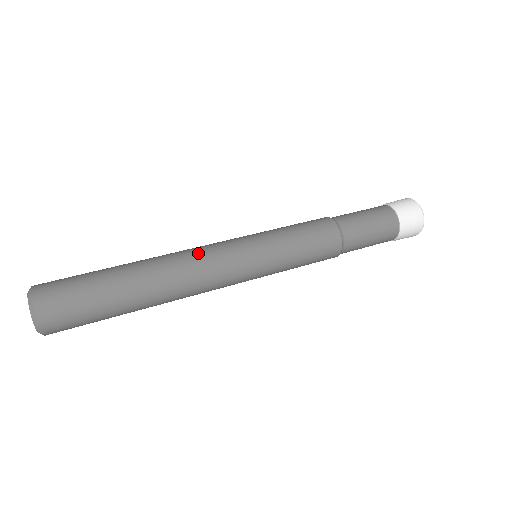
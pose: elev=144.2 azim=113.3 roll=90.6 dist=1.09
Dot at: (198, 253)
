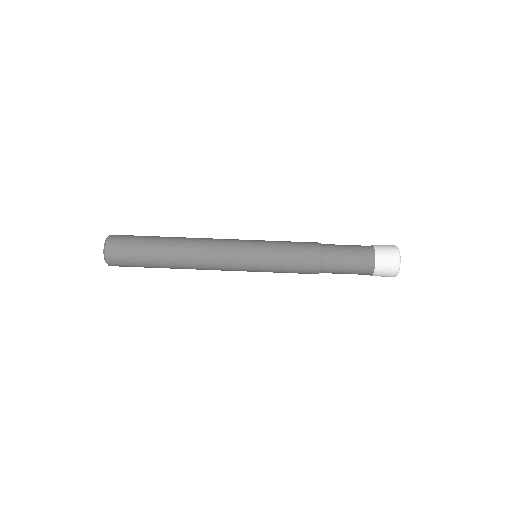
Dot at: (213, 241)
